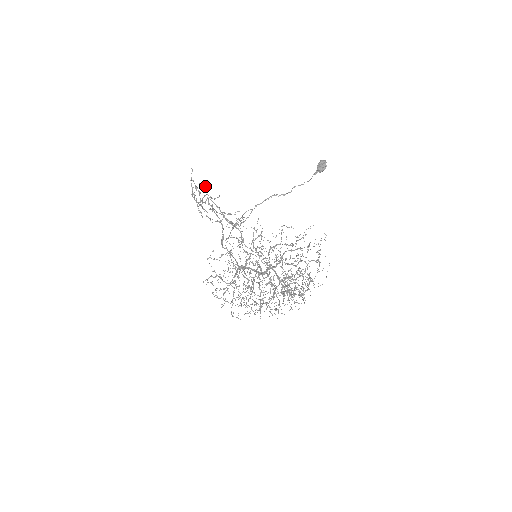
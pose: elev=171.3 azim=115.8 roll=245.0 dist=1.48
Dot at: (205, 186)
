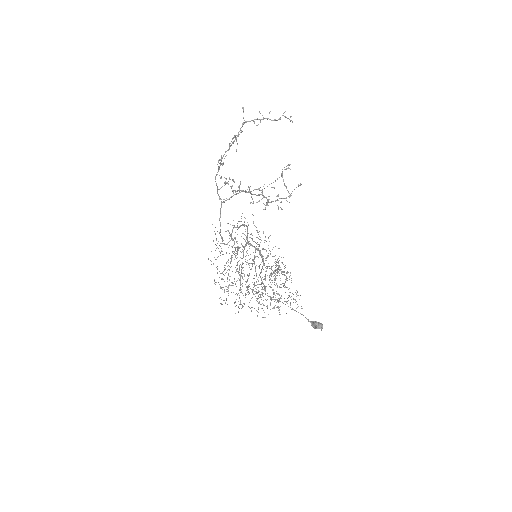
Dot at: occluded
